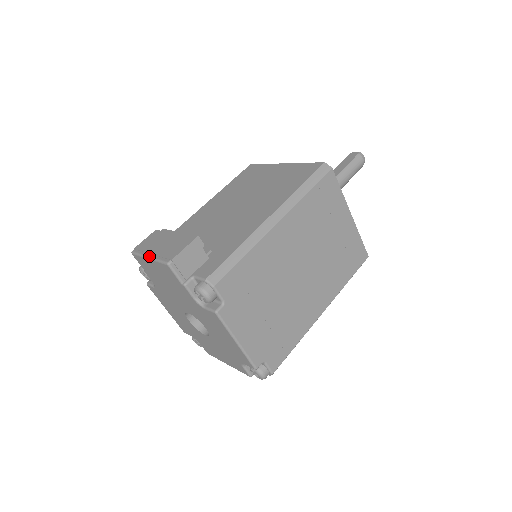
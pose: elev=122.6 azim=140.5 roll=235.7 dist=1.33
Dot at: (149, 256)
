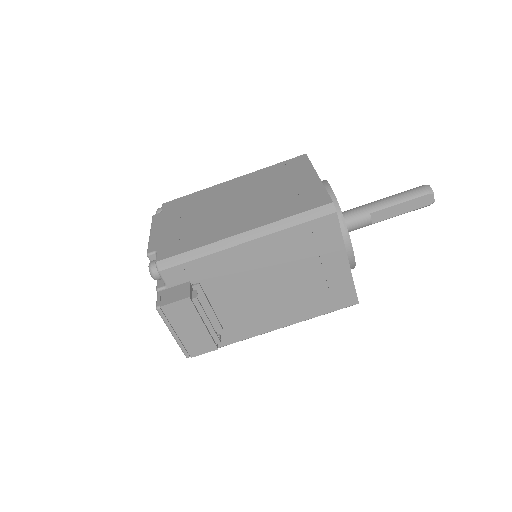
Dot at: (174, 336)
